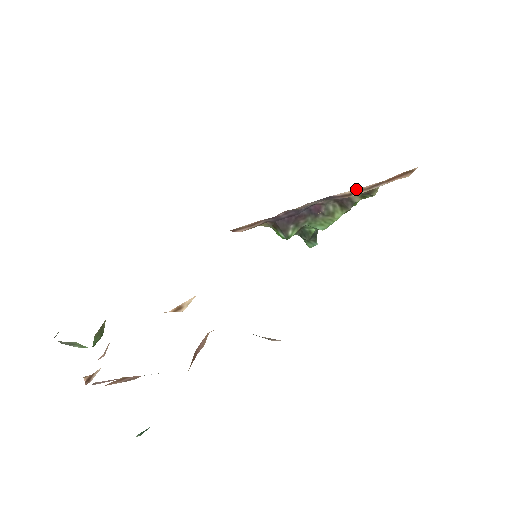
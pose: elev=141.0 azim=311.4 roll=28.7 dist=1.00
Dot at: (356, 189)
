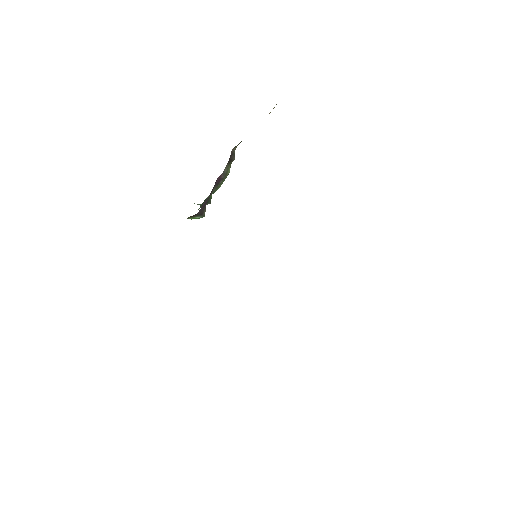
Dot at: occluded
